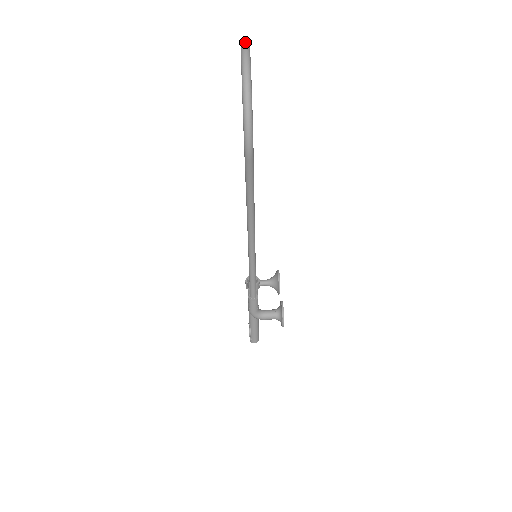
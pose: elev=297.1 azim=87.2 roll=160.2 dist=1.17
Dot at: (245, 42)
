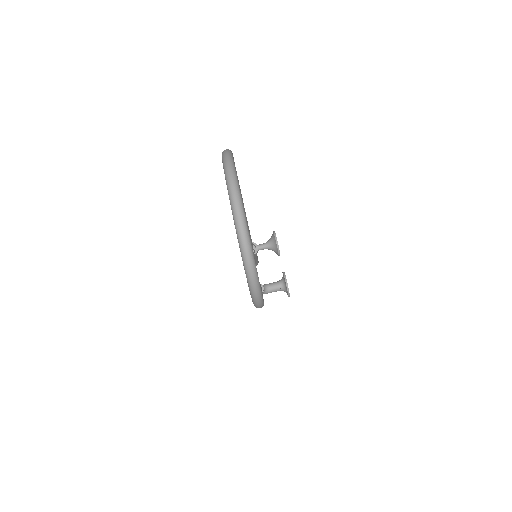
Dot at: (235, 197)
